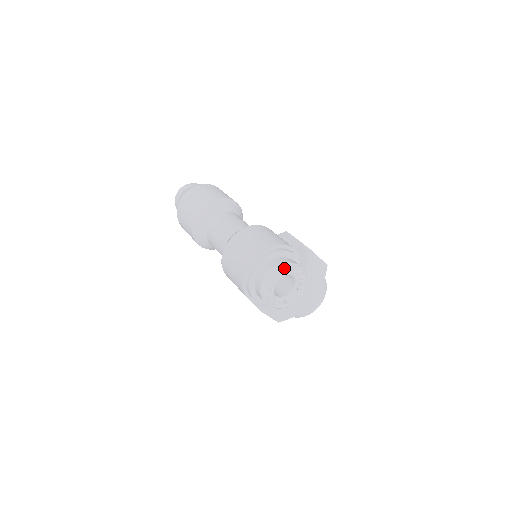
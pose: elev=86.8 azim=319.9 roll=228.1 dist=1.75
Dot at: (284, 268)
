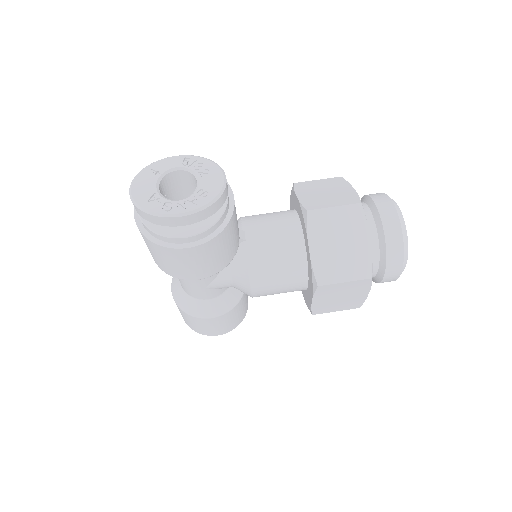
Dot at: (148, 172)
